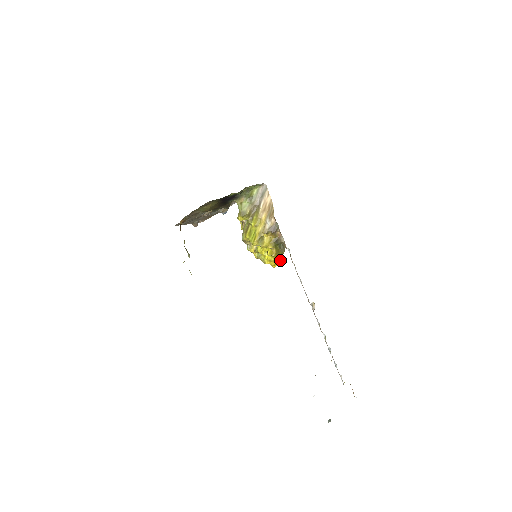
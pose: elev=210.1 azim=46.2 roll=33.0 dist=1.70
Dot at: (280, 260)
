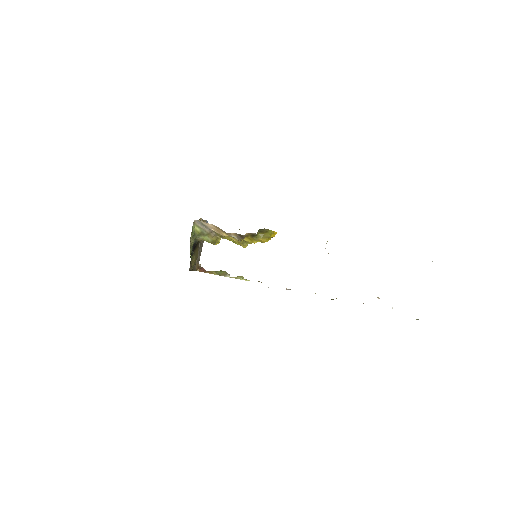
Dot at: (273, 232)
